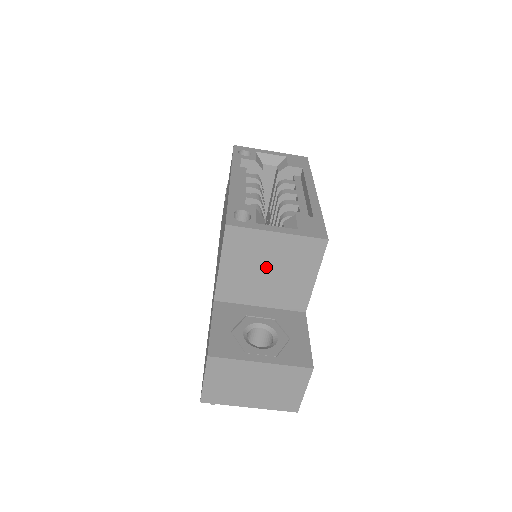
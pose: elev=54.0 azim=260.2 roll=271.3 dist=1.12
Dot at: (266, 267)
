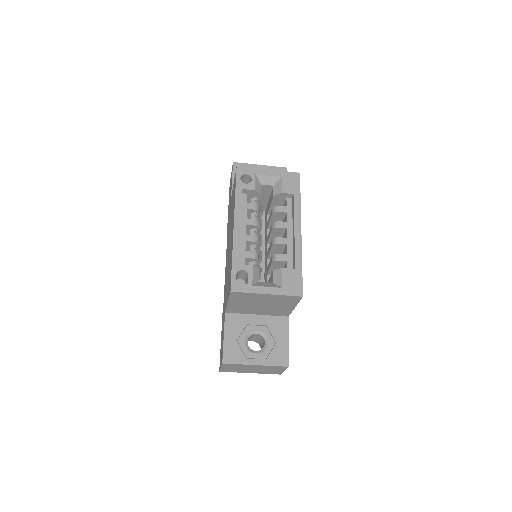
Dot at: (260, 304)
